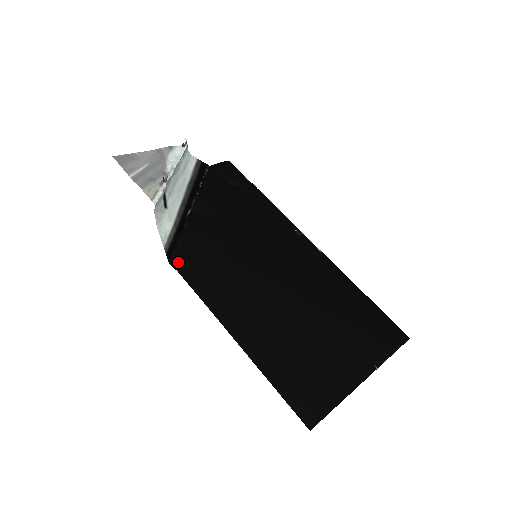
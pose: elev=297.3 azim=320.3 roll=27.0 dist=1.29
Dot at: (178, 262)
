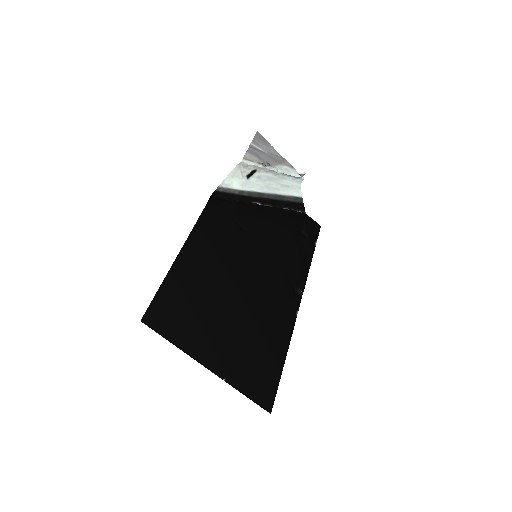
Dot at: (215, 201)
